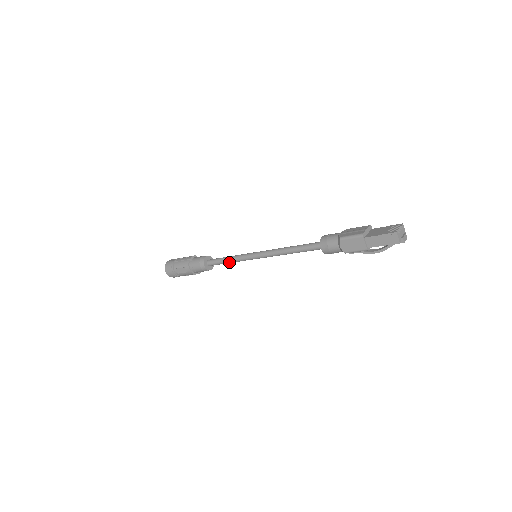
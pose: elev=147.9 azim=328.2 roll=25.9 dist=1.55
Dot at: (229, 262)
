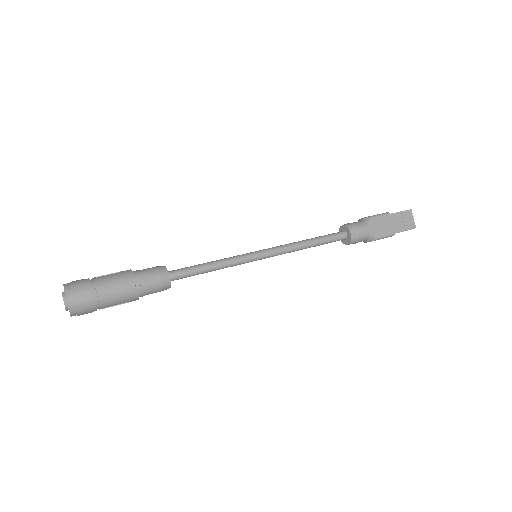
Dot at: occluded
